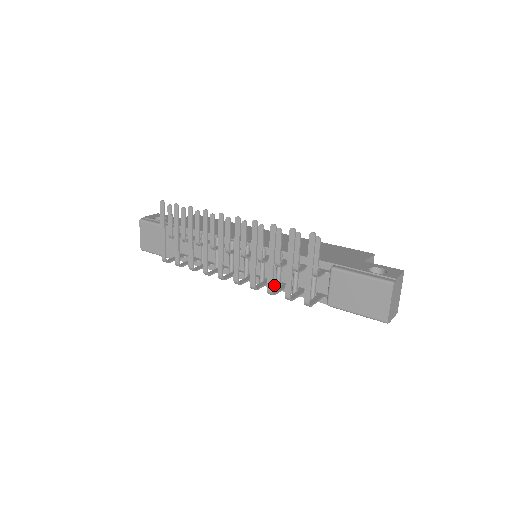
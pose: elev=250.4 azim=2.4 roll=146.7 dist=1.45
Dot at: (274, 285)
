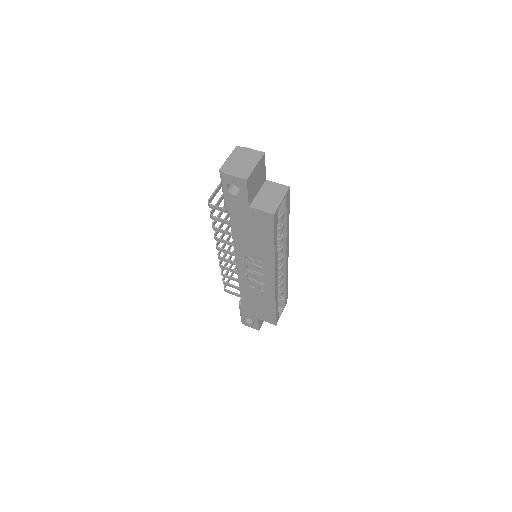
Dot at: occluded
